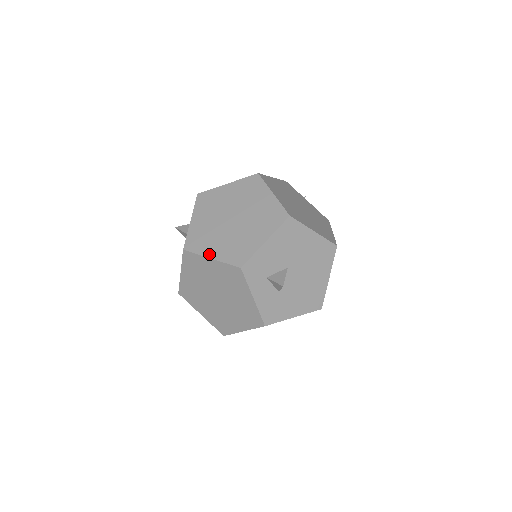
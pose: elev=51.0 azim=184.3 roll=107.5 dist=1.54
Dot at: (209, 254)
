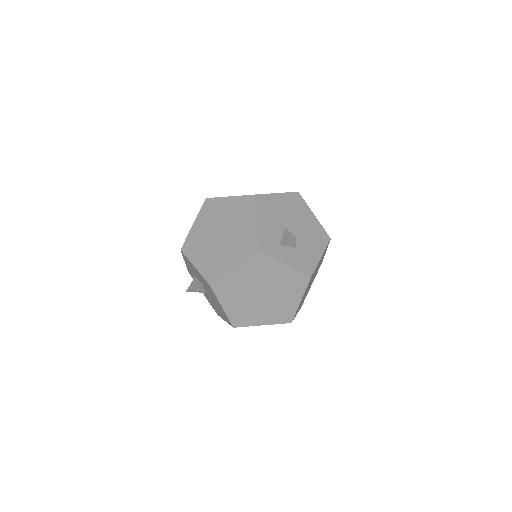
Dot at: (230, 268)
